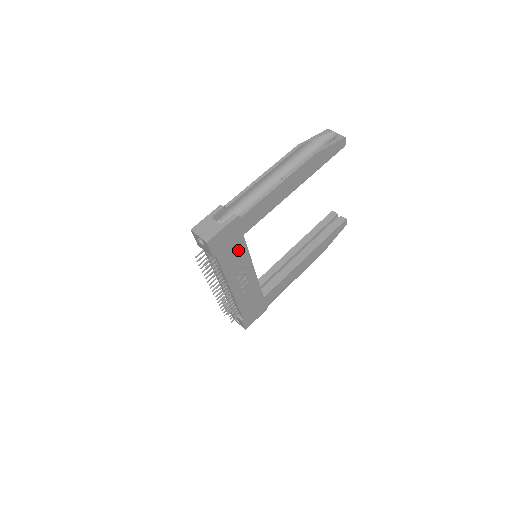
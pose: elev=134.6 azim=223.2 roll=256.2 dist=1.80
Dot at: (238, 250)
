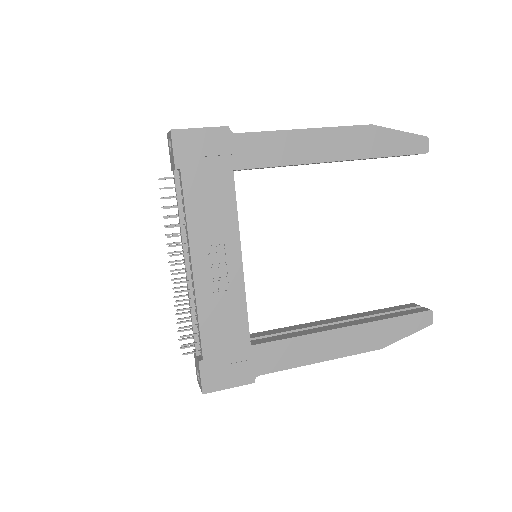
Dot at: (220, 193)
